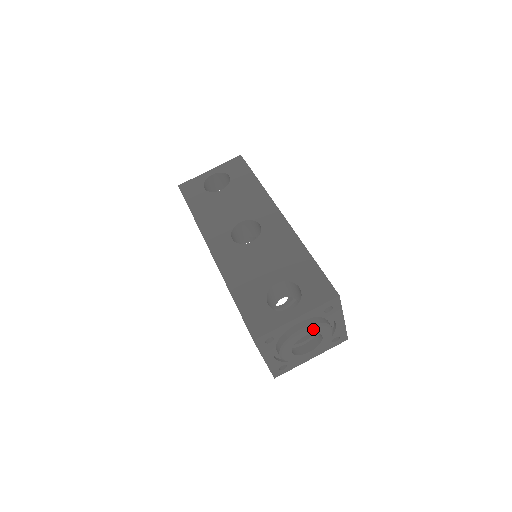
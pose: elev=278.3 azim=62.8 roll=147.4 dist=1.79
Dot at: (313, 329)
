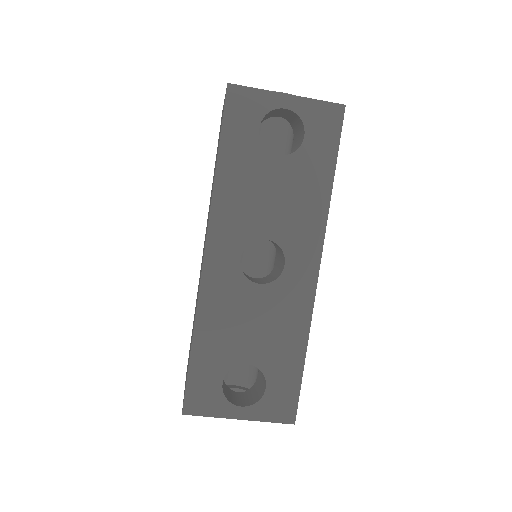
Dot at: occluded
